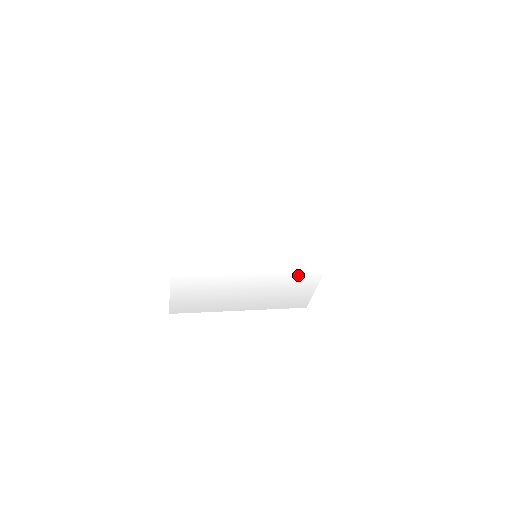
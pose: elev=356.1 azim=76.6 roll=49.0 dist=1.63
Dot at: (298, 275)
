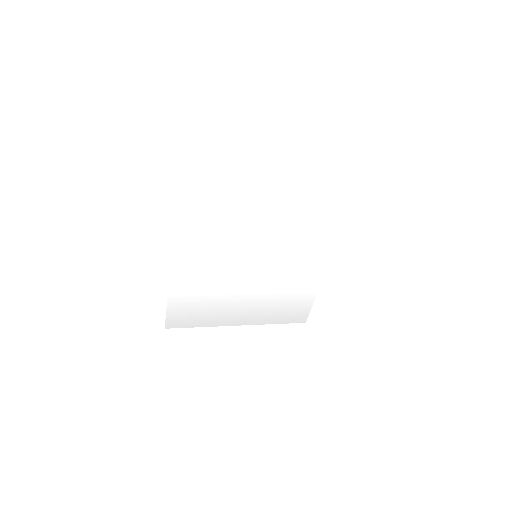
Dot at: (297, 281)
